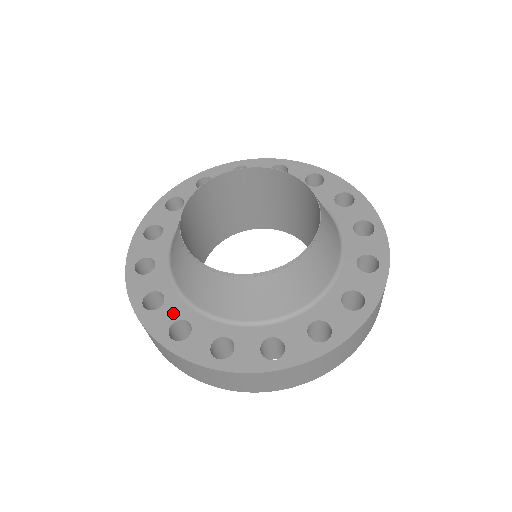
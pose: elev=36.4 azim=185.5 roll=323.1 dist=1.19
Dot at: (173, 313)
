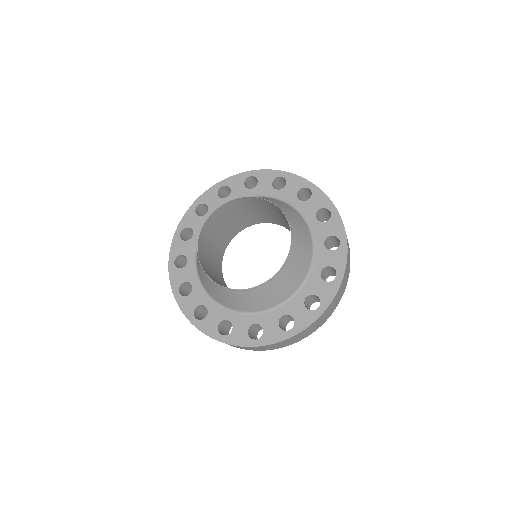
Dot at: (187, 250)
